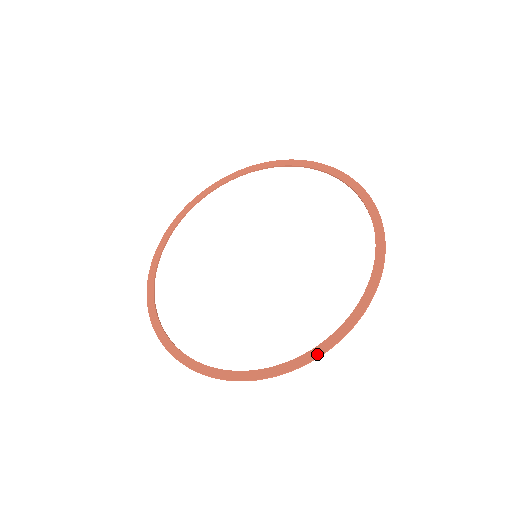
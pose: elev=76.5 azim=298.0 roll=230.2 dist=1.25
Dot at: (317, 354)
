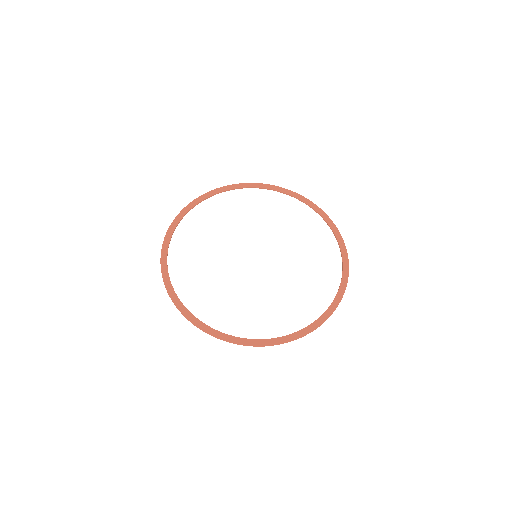
Dot at: (270, 343)
